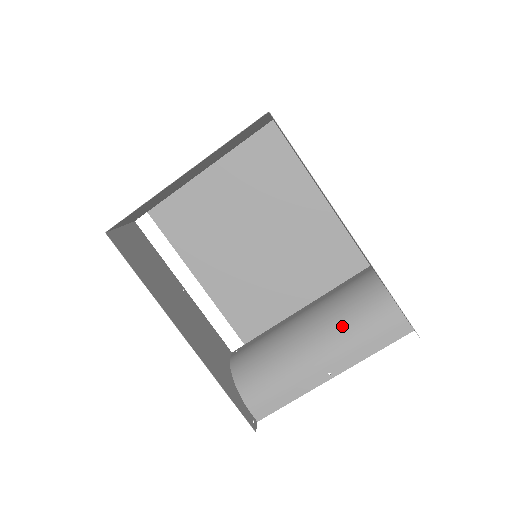
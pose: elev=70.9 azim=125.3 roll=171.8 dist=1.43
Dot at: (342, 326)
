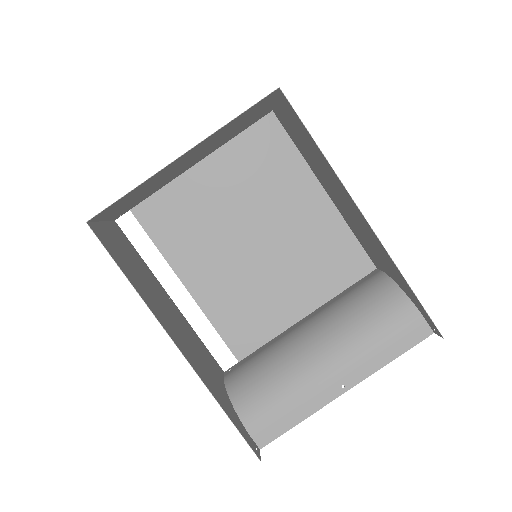
Dot at: (355, 331)
